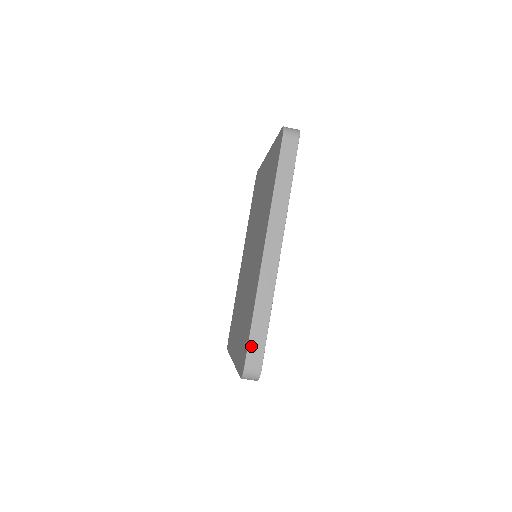
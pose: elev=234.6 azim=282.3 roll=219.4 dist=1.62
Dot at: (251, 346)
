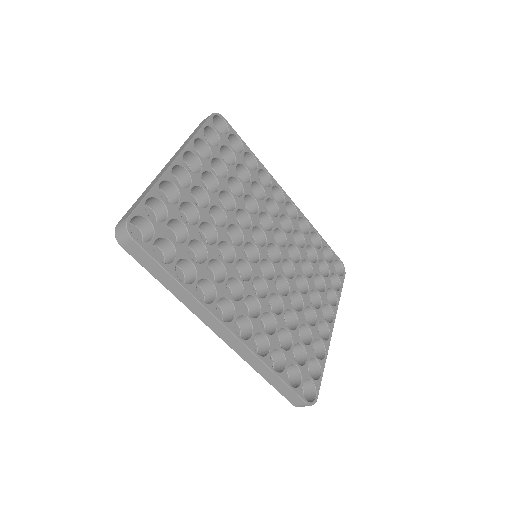
Dot at: (283, 394)
